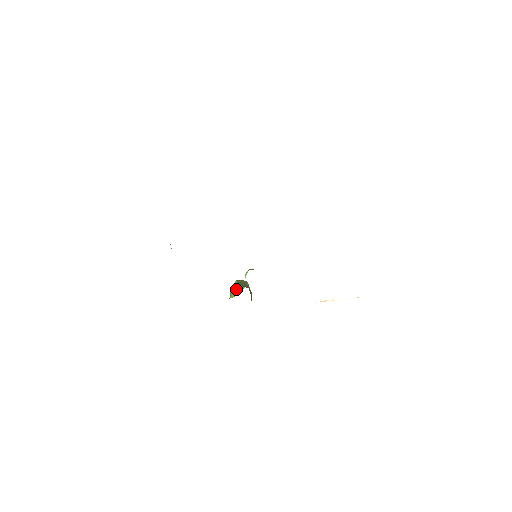
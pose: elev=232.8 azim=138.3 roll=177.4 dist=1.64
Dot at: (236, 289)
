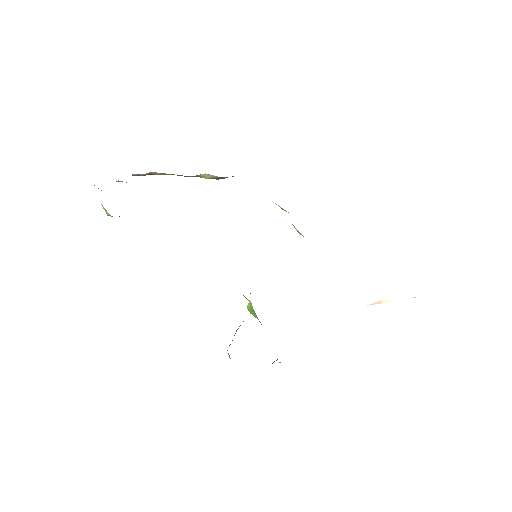
Dot at: occluded
